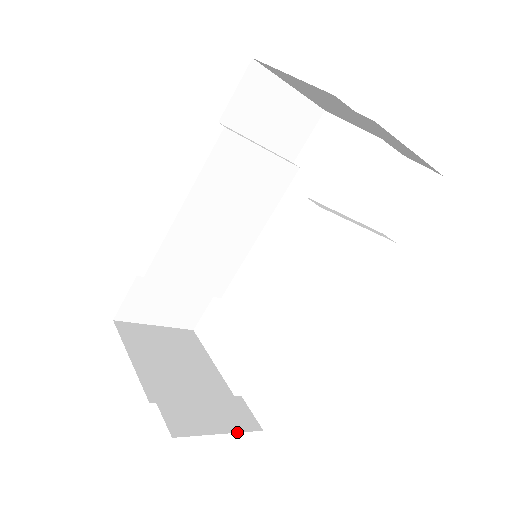
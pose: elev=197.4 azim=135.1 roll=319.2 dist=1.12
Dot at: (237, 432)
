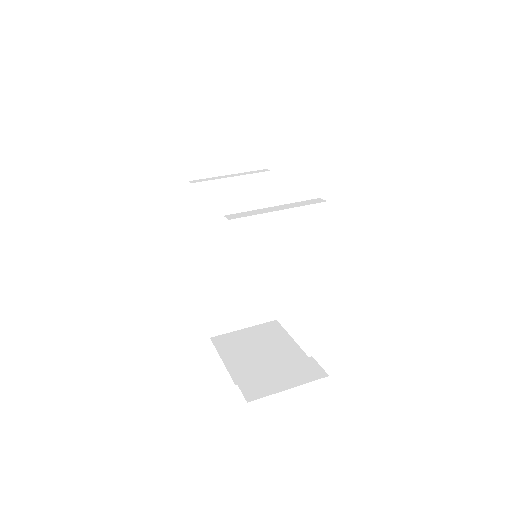
Dot at: occluded
